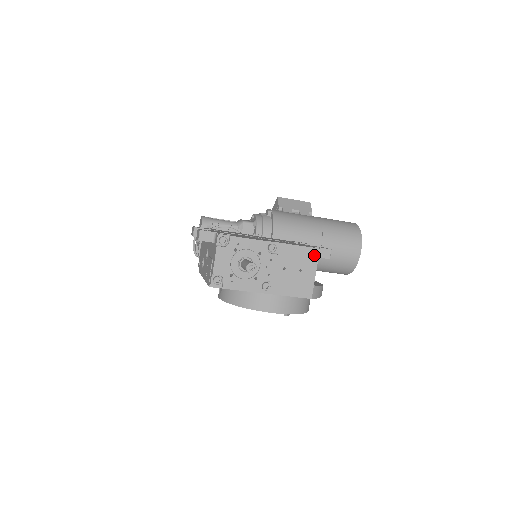
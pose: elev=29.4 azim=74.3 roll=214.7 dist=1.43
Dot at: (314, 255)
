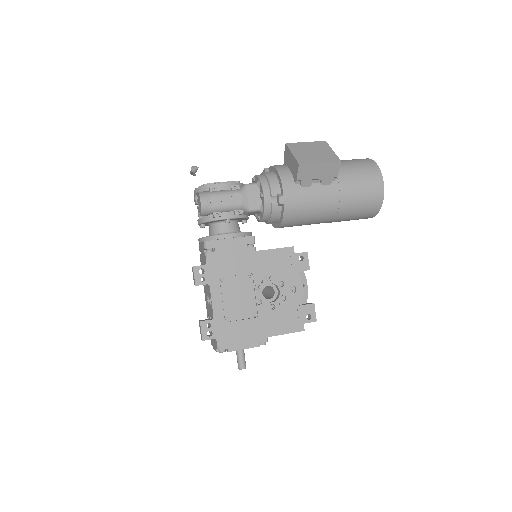
Dot at: (299, 331)
